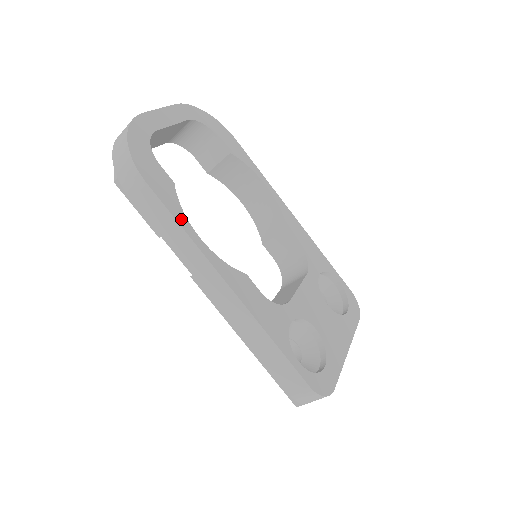
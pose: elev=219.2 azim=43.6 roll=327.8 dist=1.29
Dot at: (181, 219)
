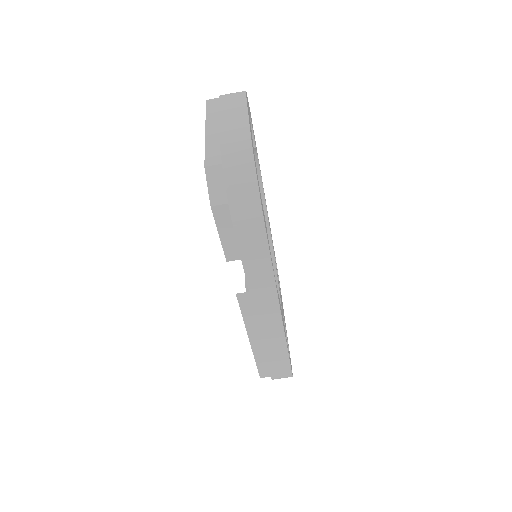
Dot at: occluded
